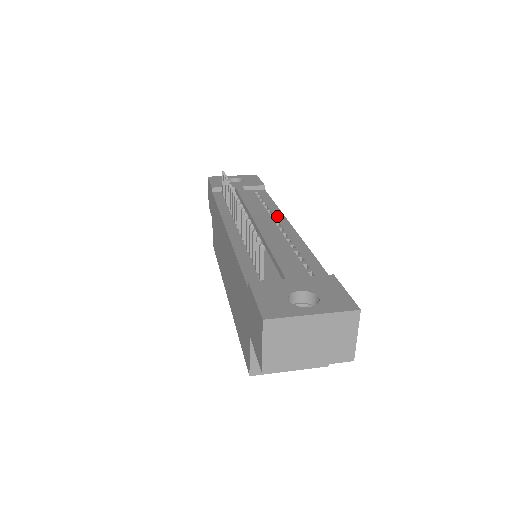
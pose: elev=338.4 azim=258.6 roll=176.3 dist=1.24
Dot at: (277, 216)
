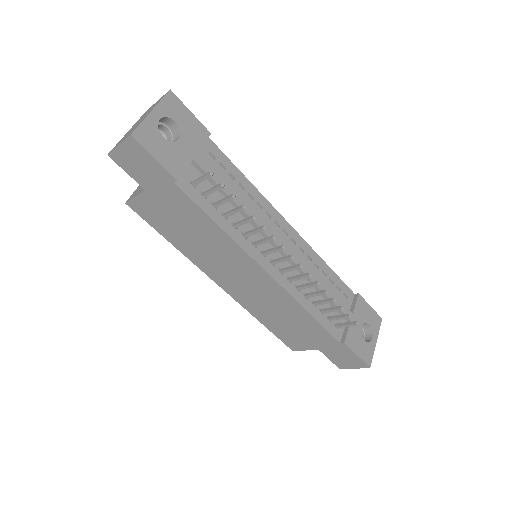
Dot at: (272, 214)
